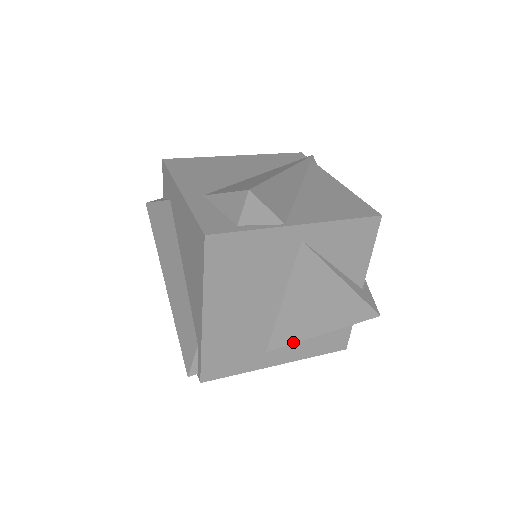
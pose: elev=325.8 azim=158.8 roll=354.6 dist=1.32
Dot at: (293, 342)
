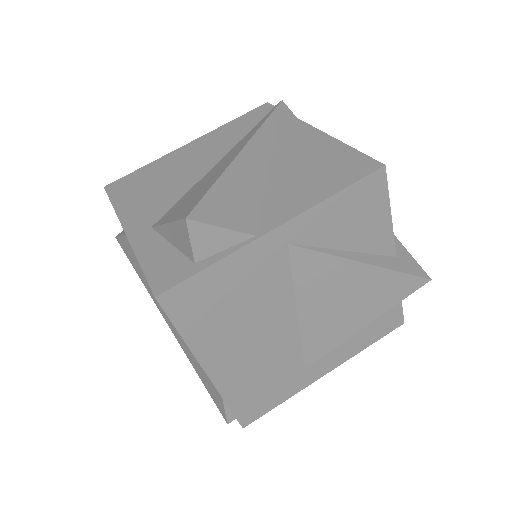
Dot at: (333, 348)
